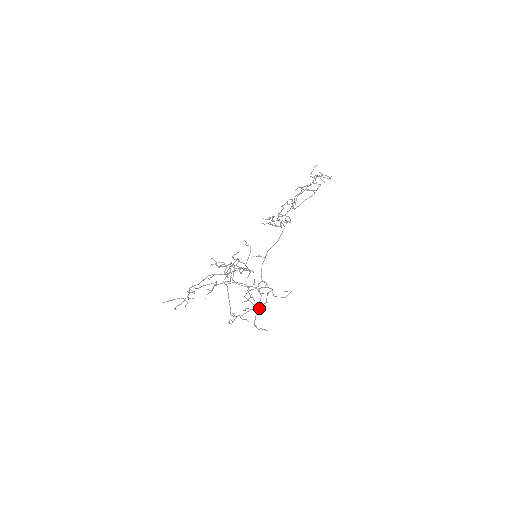
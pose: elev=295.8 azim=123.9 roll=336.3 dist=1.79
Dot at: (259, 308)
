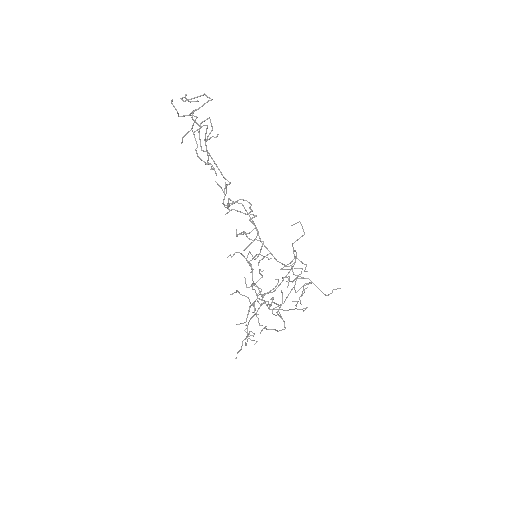
Dot at: occluded
